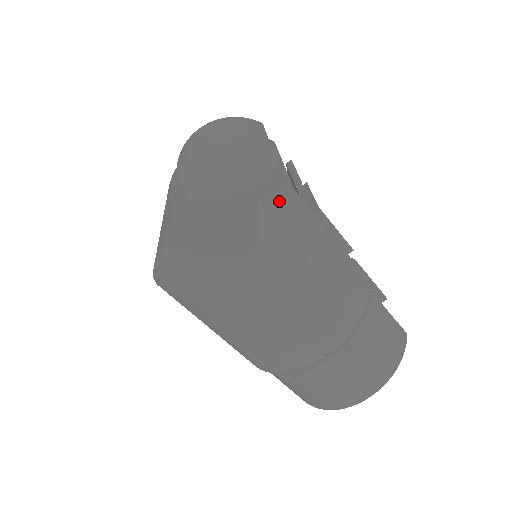
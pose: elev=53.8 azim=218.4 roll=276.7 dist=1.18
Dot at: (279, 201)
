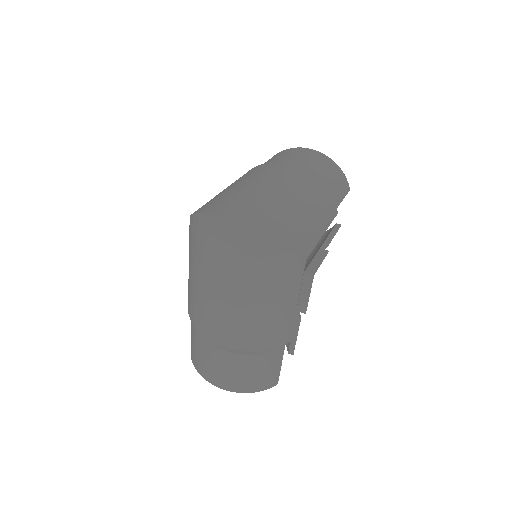
Dot at: (291, 257)
